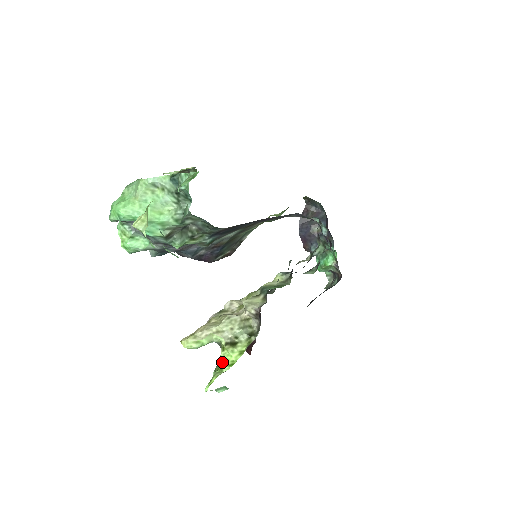
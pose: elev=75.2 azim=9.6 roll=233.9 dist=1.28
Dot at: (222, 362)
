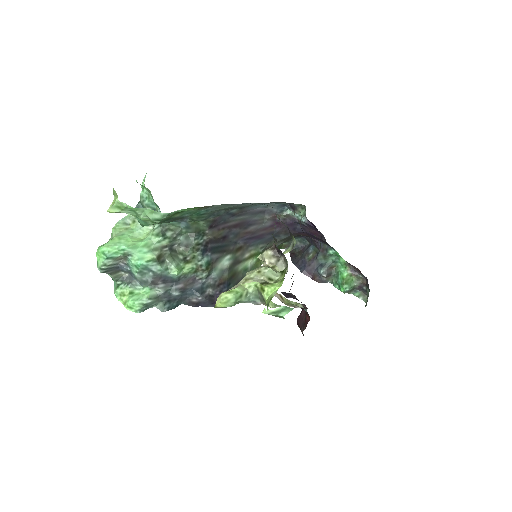
Dot at: (269, 297)
